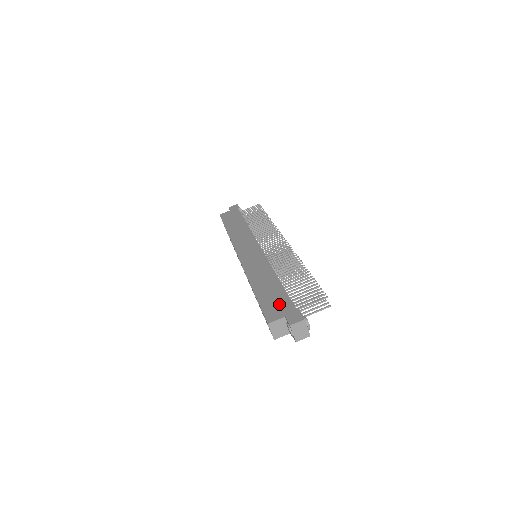
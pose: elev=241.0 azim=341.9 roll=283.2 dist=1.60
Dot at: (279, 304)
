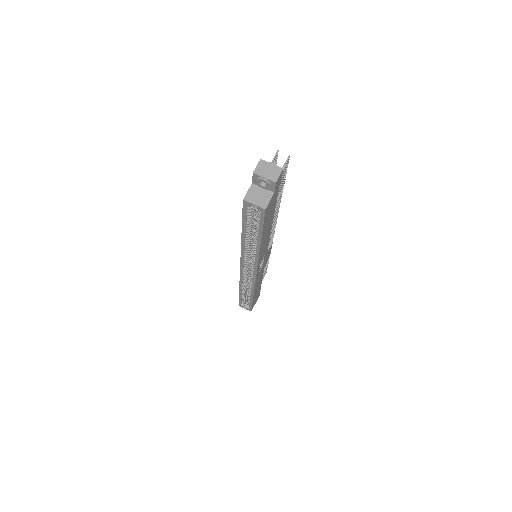
Dot at: occluded
